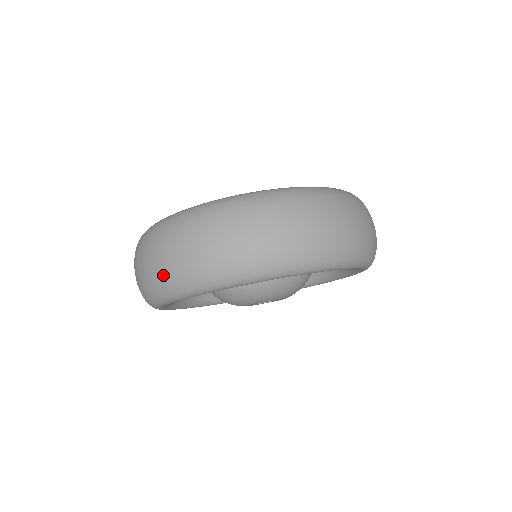
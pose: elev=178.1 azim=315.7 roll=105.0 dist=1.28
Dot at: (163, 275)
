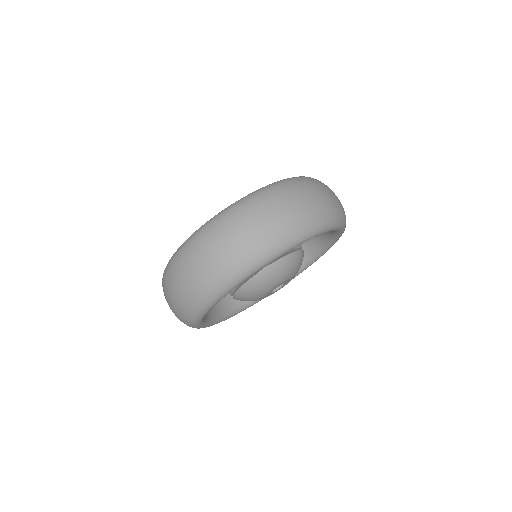
Dot at: (220, 267)
